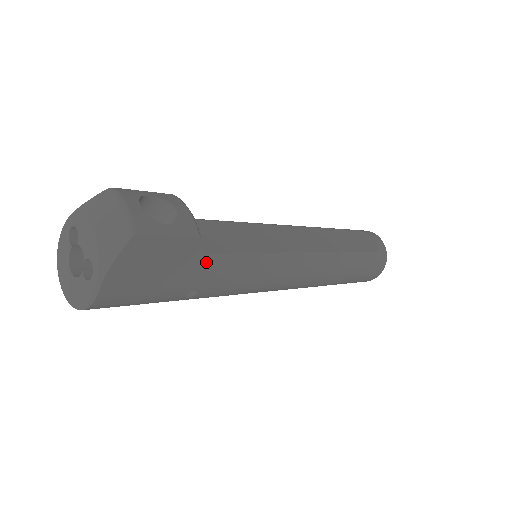
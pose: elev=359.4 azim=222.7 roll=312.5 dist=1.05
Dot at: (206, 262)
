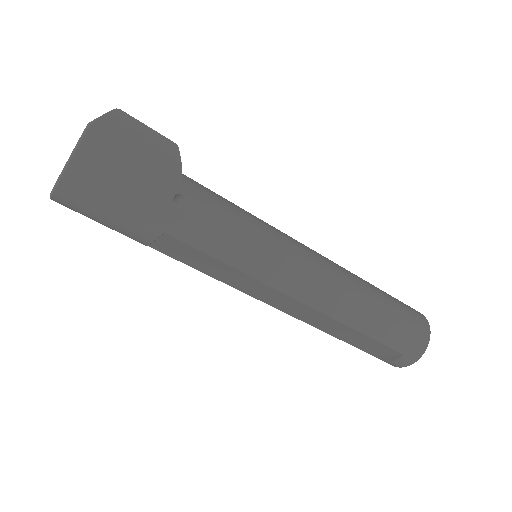
Dot at: (190, 179)
